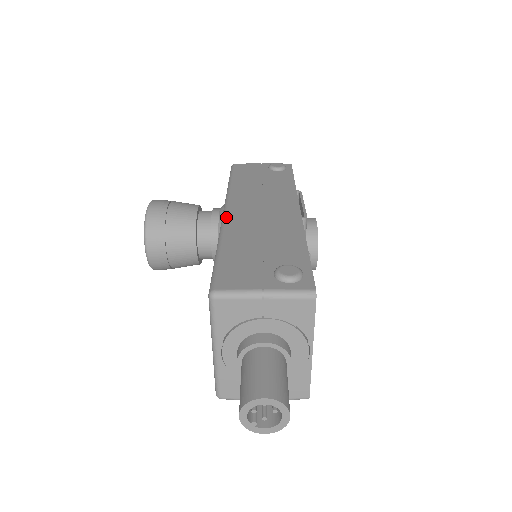
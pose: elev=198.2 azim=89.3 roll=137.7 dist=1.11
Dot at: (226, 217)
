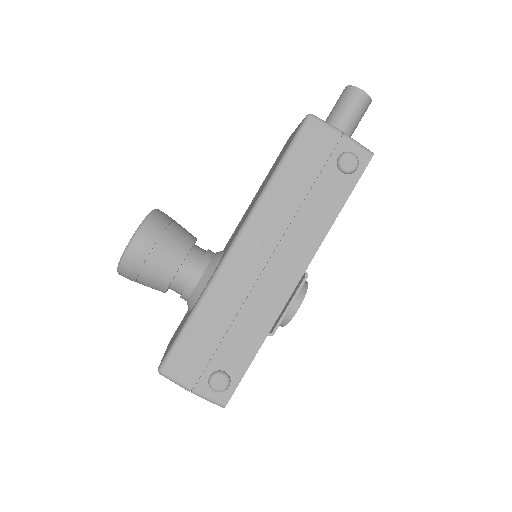
Dot at: occluded
